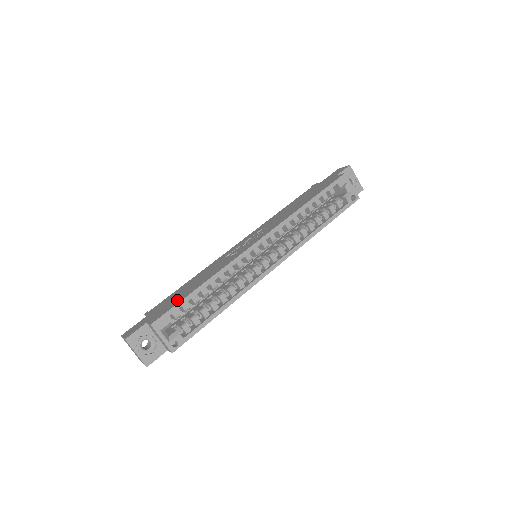
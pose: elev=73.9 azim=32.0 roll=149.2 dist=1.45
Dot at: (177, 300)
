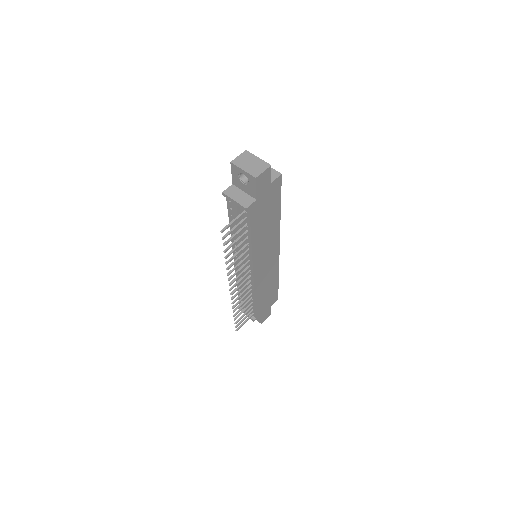
Dot at: occluded
